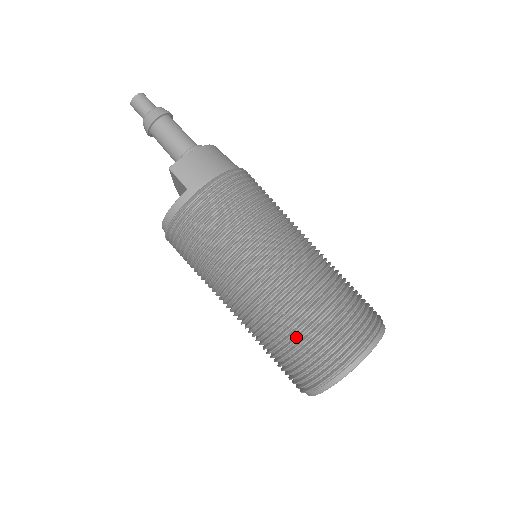
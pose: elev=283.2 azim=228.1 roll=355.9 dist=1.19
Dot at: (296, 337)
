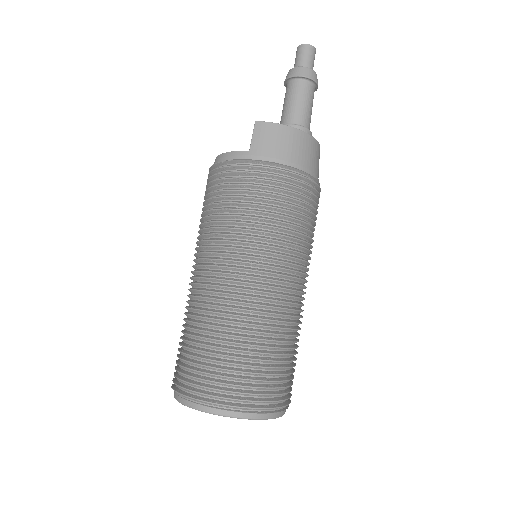
Dot at: (200, 342)
